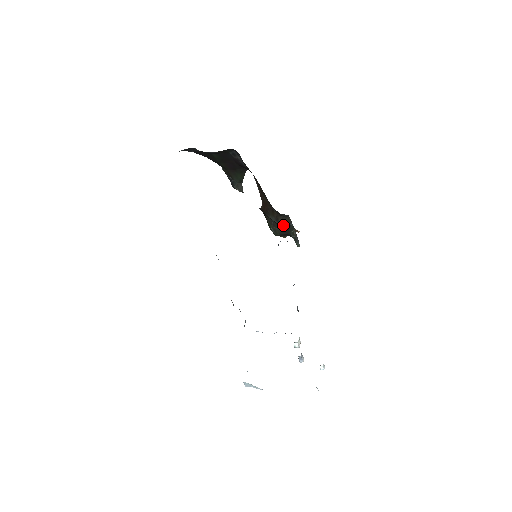
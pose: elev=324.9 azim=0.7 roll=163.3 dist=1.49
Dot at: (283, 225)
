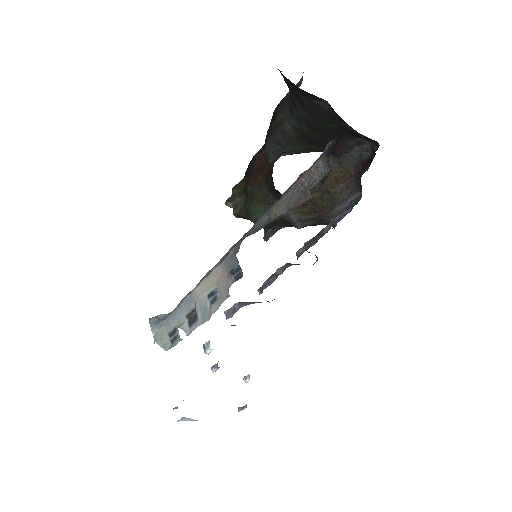
Dot at: (302, 227)
